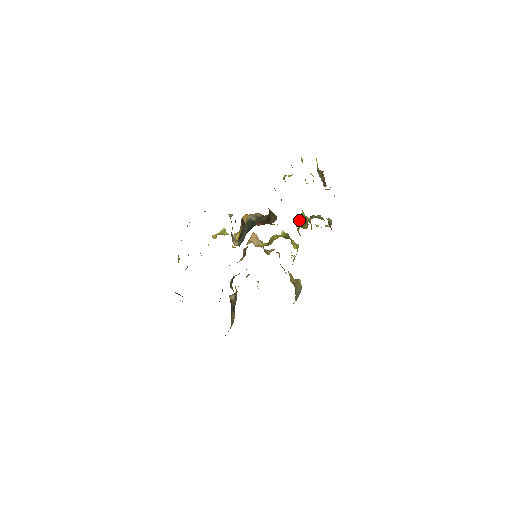
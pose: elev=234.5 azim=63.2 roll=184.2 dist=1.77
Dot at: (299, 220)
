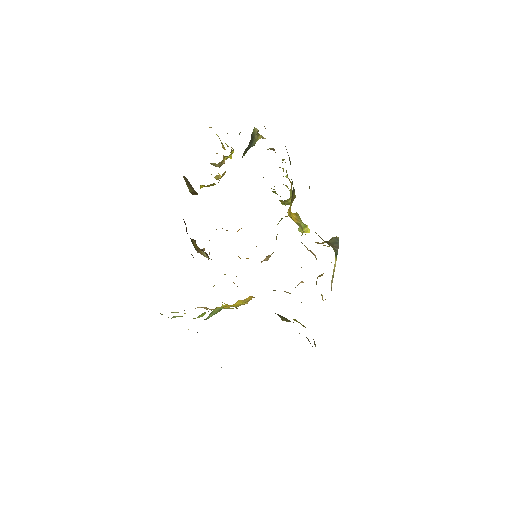
Dot at: occluded
